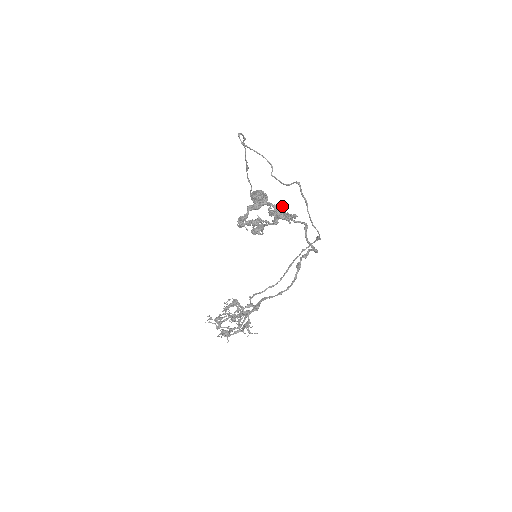
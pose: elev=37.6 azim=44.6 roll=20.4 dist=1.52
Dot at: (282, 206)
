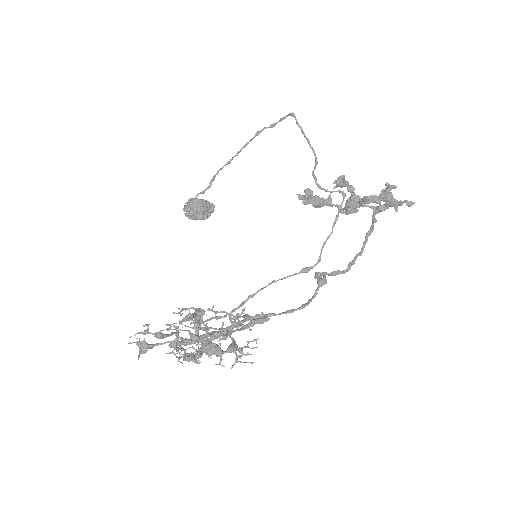
Dot at: (360, 198)
